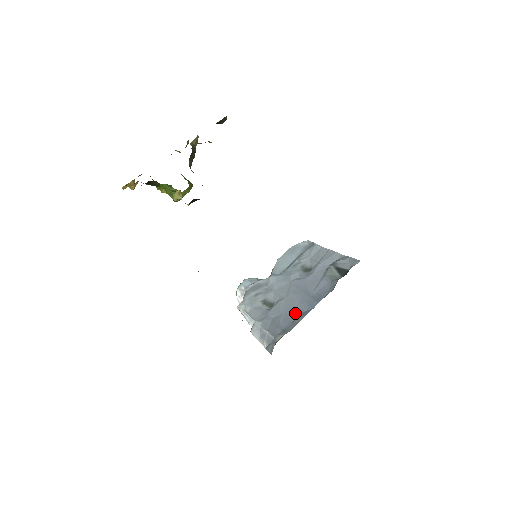
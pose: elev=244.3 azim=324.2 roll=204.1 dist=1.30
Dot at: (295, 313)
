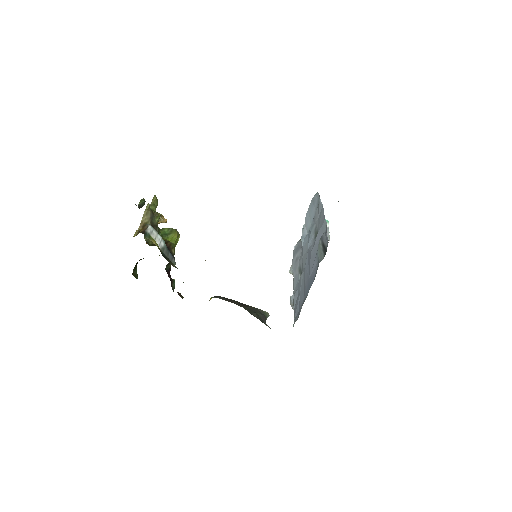
Dot at: (303, 296)
